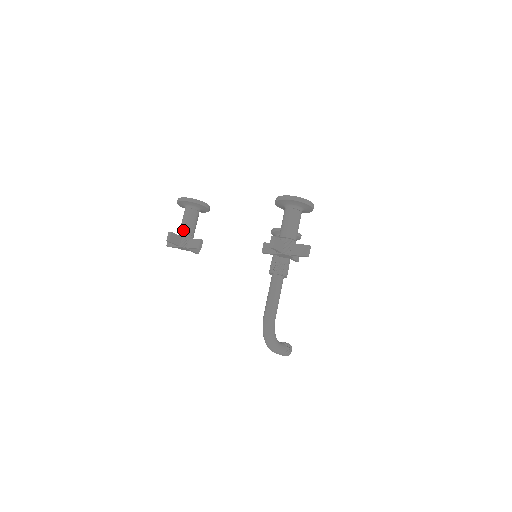
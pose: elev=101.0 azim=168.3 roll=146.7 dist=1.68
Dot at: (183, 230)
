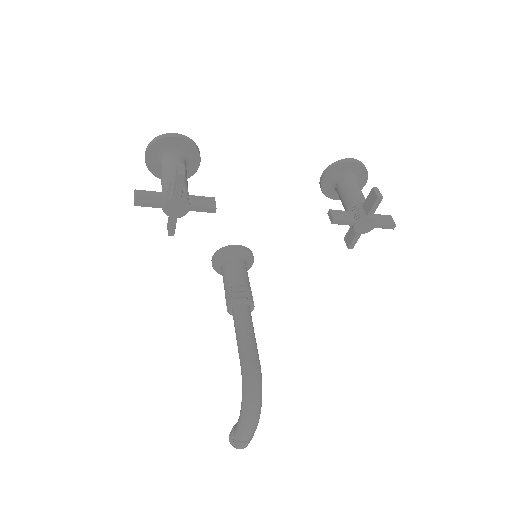
Dot at: occluded
